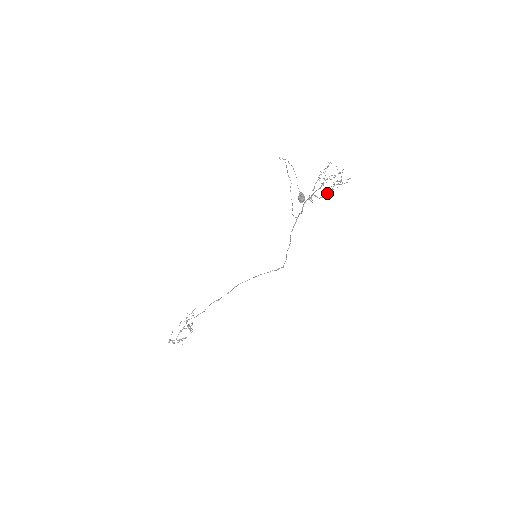
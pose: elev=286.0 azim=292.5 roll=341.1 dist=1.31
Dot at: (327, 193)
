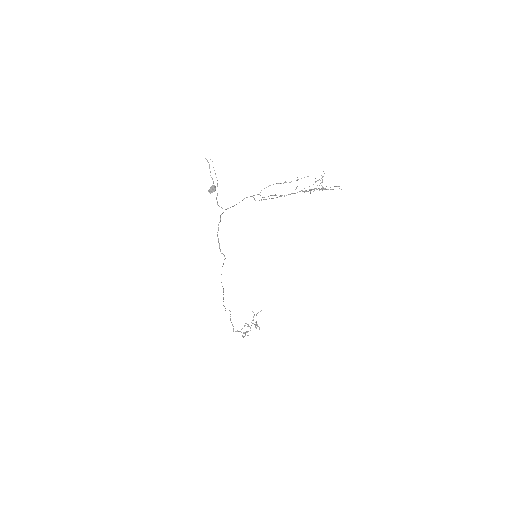
Dot at: (275, 194)
